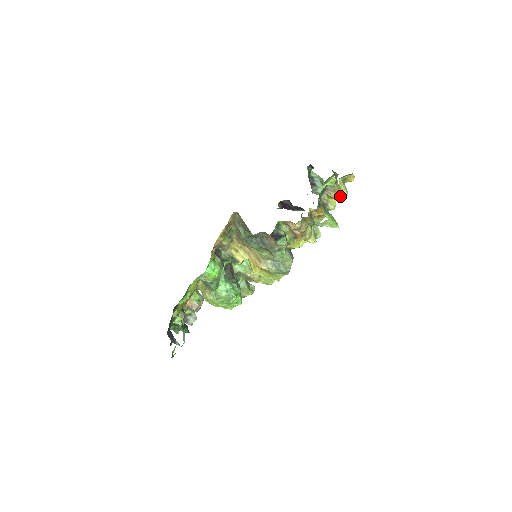
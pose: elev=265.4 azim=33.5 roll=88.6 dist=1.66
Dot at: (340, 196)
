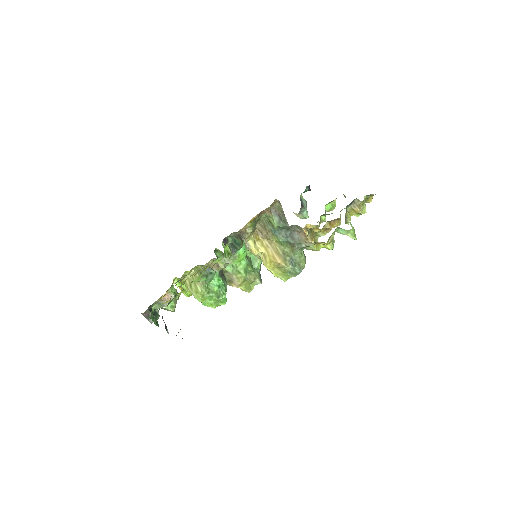
Dot at: (360, 212)
